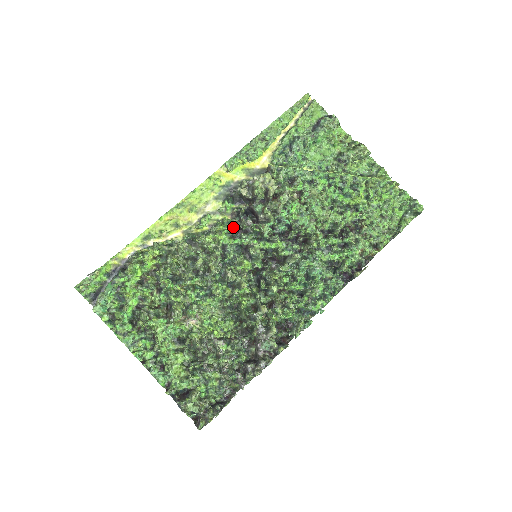
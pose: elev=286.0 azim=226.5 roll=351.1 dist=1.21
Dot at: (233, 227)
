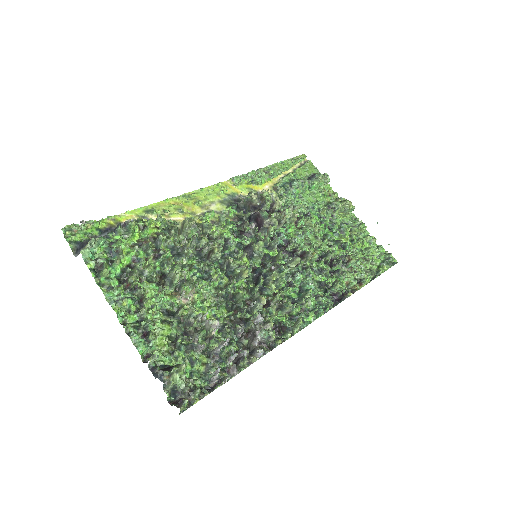
Dot at: (236, 227)
